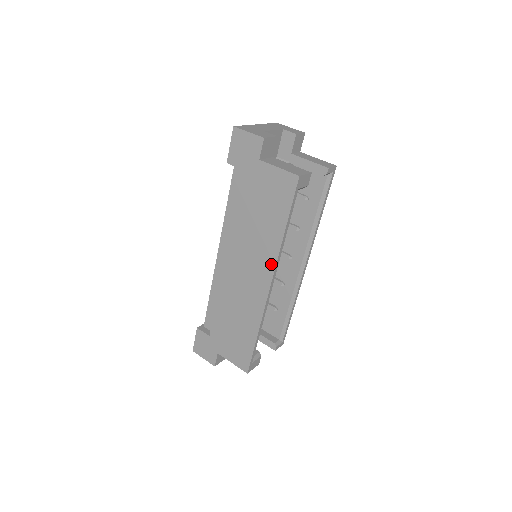
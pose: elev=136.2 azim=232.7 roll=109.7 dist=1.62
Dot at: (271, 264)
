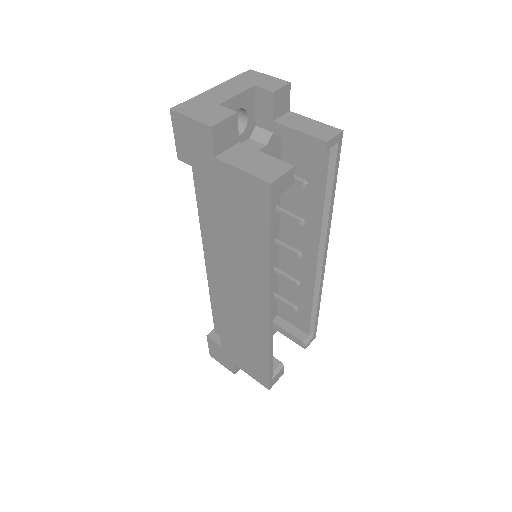
Dot at: (264, 288)
